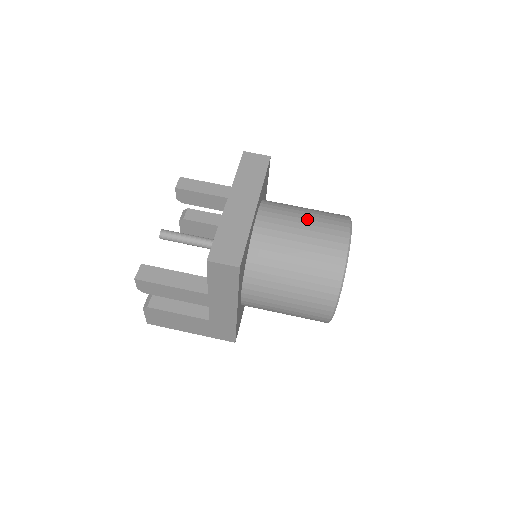
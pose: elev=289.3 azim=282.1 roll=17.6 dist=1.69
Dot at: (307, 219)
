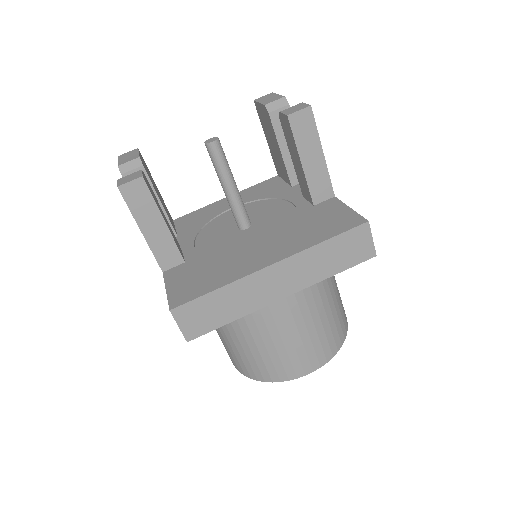
Dot at: (308, 330)
